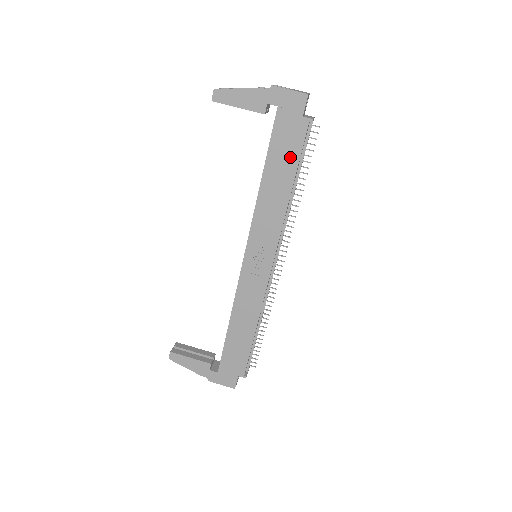
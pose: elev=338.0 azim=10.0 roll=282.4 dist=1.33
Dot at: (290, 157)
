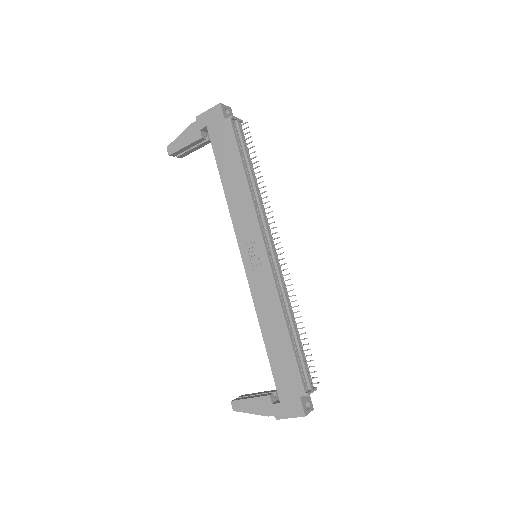
Dot at: (232, 153)
